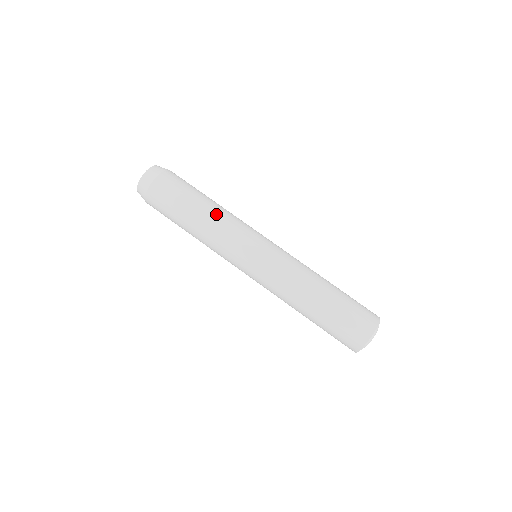
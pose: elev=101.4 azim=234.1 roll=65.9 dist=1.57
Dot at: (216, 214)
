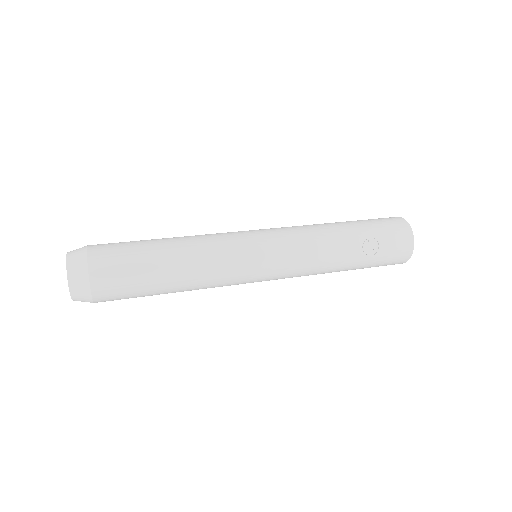
Dot at: occluded
